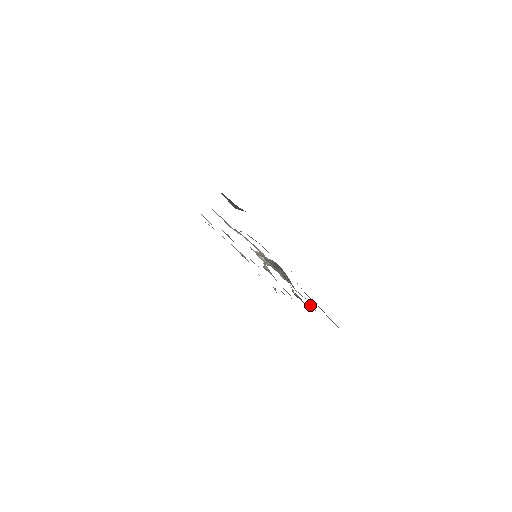
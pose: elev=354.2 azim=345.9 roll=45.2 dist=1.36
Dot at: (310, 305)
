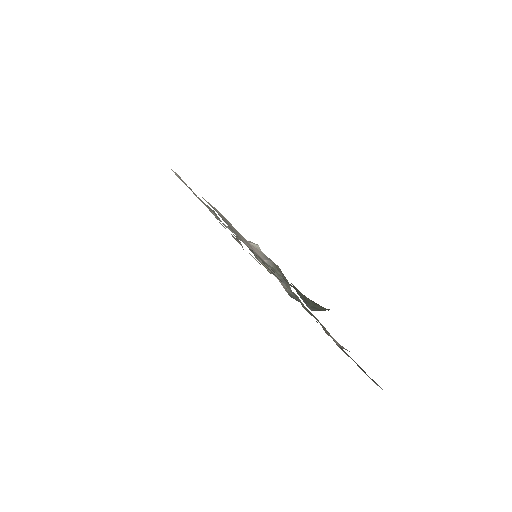
Dot at: occluded
